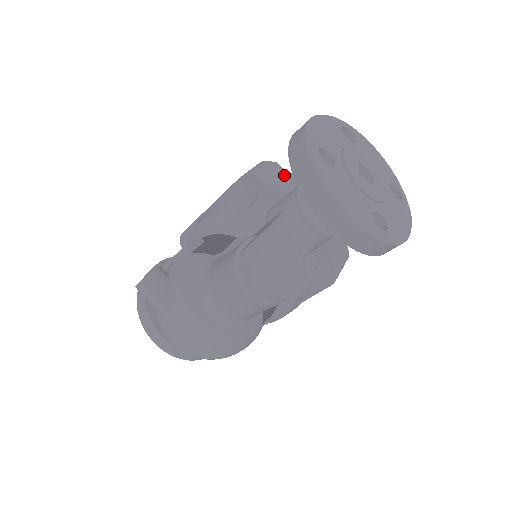
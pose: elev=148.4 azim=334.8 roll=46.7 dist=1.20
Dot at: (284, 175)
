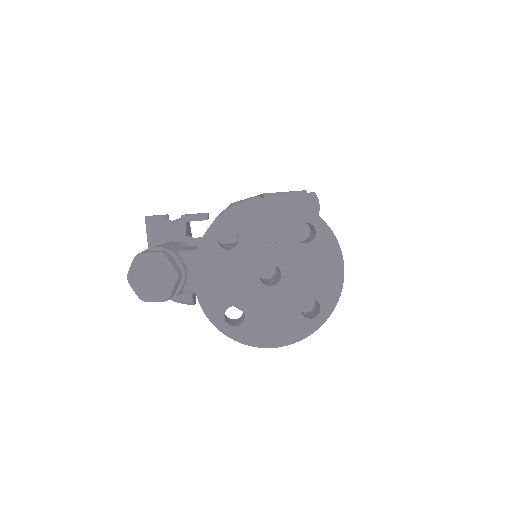
Dot at: occluded
